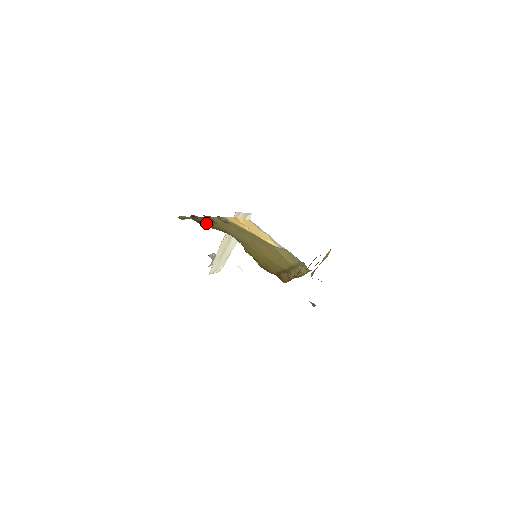
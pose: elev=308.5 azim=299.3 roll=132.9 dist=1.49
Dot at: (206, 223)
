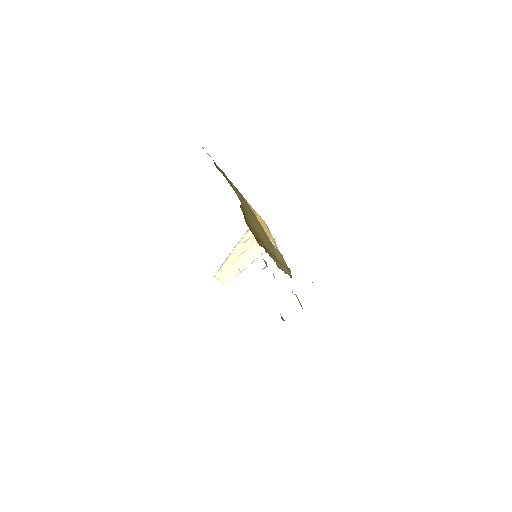
Dot at: (223, 175)
